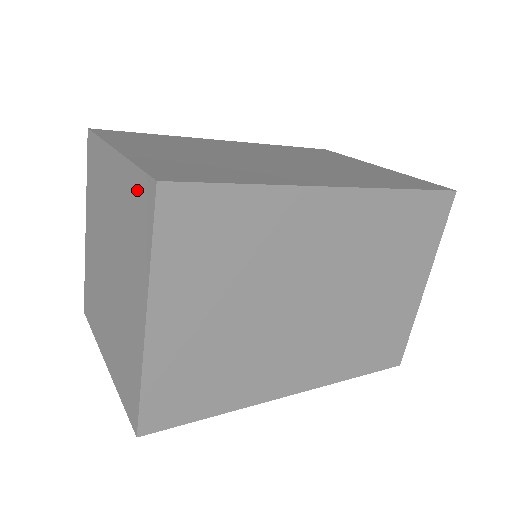
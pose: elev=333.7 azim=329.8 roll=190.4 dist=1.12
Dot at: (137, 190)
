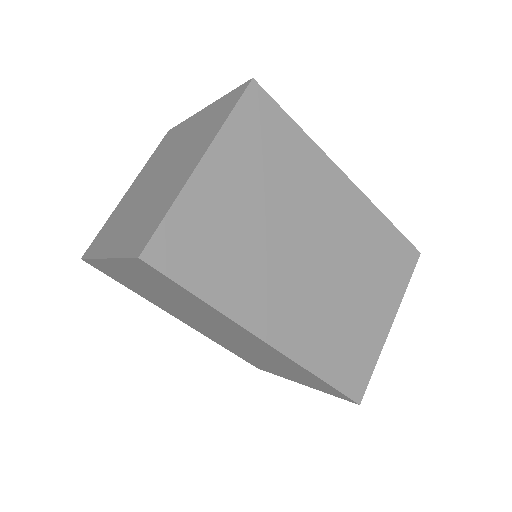
Dot at: (155, 222)
